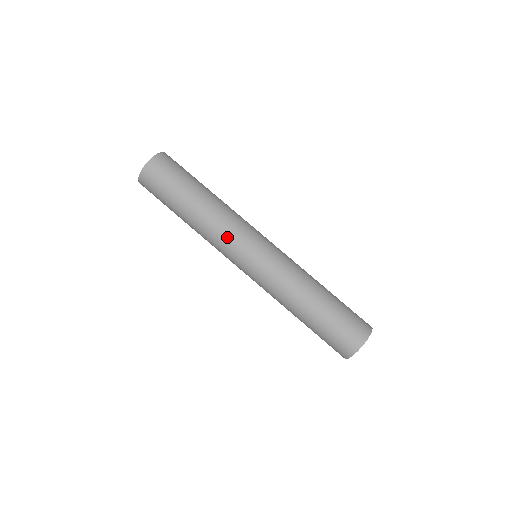
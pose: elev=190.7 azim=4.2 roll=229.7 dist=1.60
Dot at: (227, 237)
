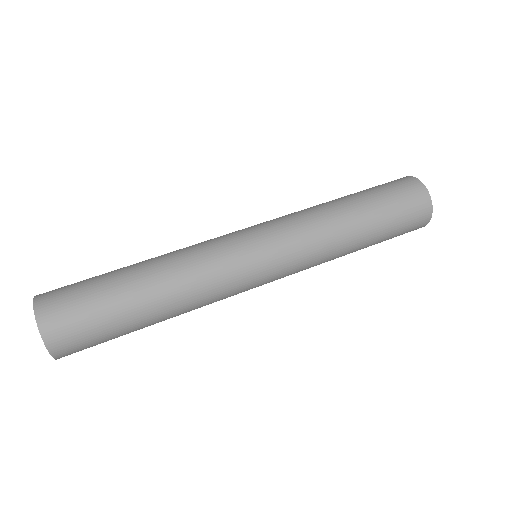
Dot at: (224, 295)
